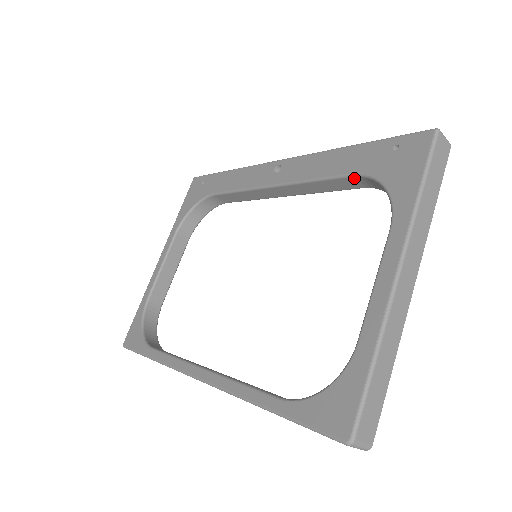
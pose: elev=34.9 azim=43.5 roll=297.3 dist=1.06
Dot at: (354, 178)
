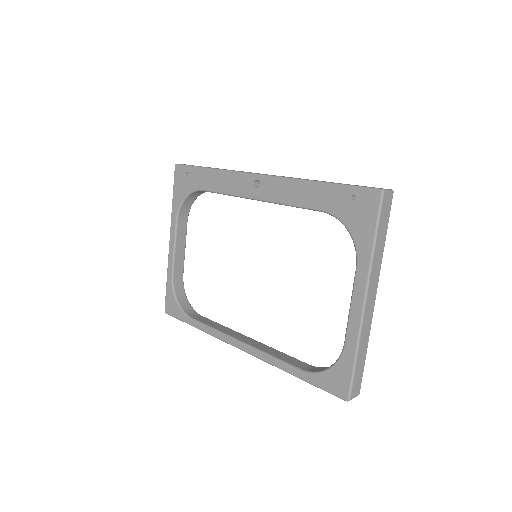
Dot at: (324, 212)
